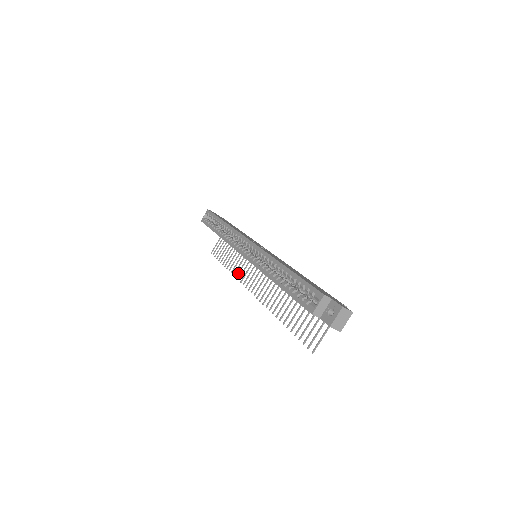
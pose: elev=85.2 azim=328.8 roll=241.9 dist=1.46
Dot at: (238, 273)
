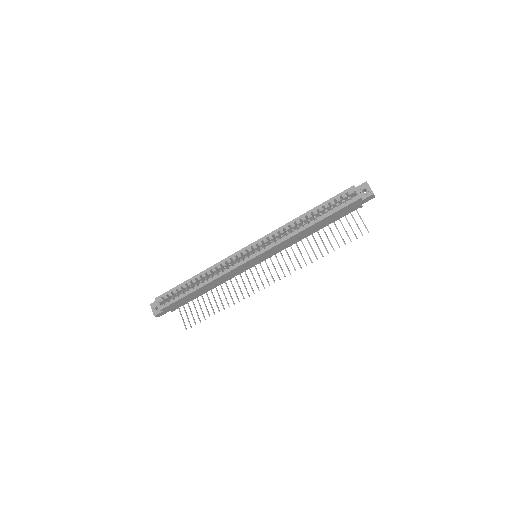
Dot at: (242, 295)
